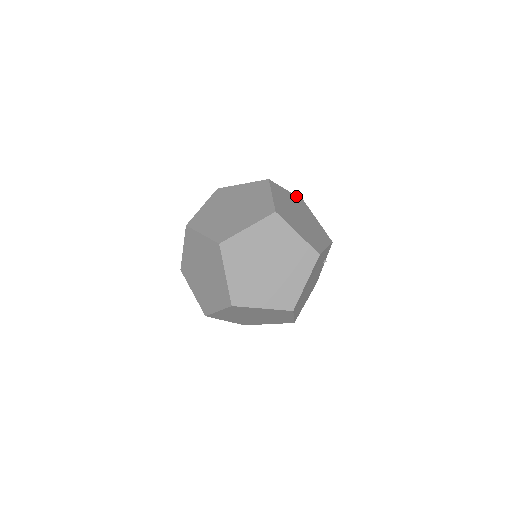
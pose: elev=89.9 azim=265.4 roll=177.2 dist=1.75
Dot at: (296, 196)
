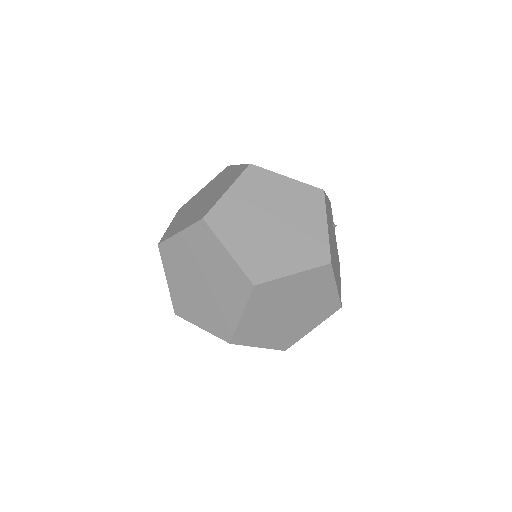
Dot at: occluded
